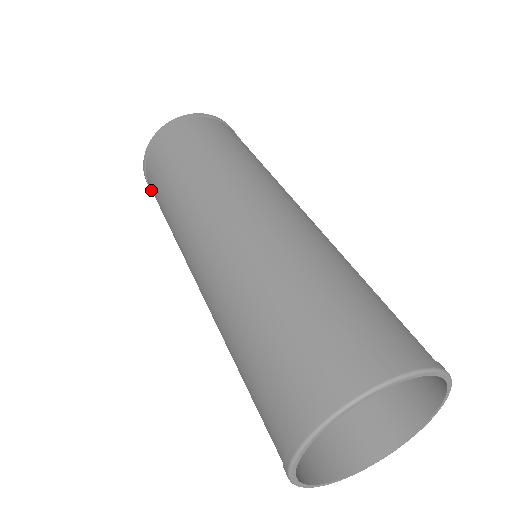
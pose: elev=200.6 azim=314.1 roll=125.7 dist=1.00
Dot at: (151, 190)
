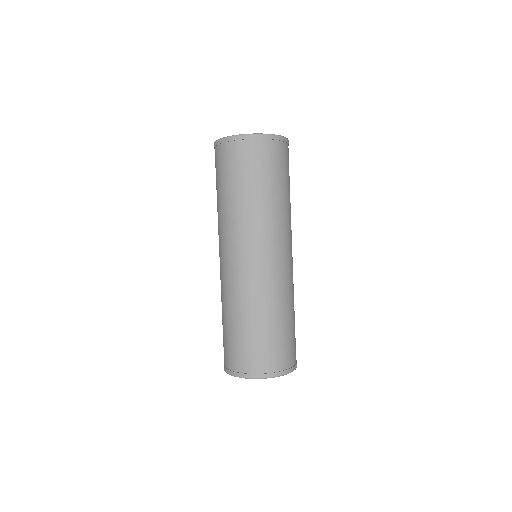
Dot at: occluded
